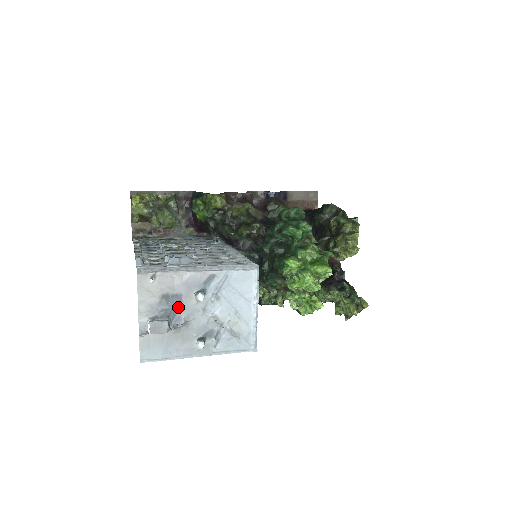
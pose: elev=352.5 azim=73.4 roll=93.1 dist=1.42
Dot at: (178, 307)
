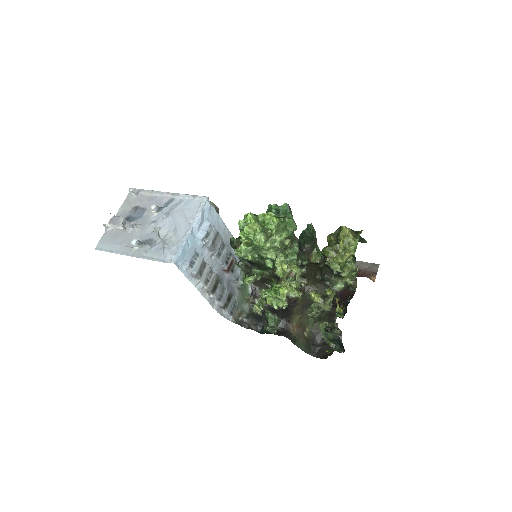
Dot at: (140, 217)
